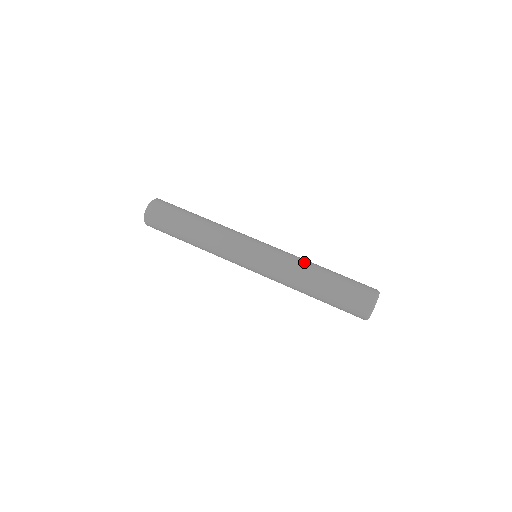
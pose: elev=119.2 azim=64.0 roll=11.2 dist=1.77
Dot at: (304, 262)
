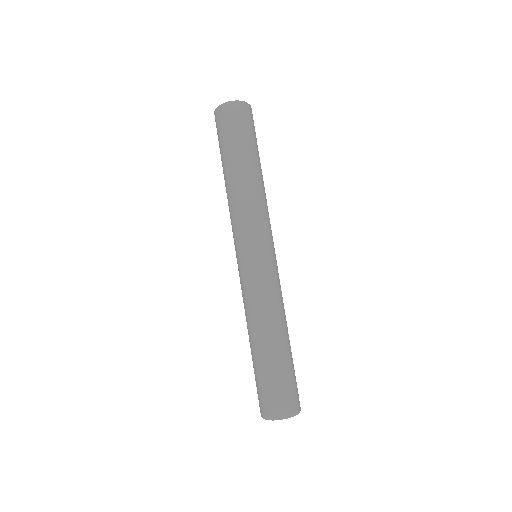
Dot at: (276, 315)
